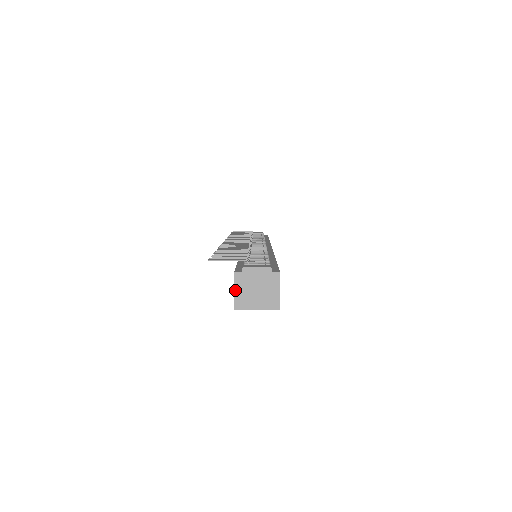
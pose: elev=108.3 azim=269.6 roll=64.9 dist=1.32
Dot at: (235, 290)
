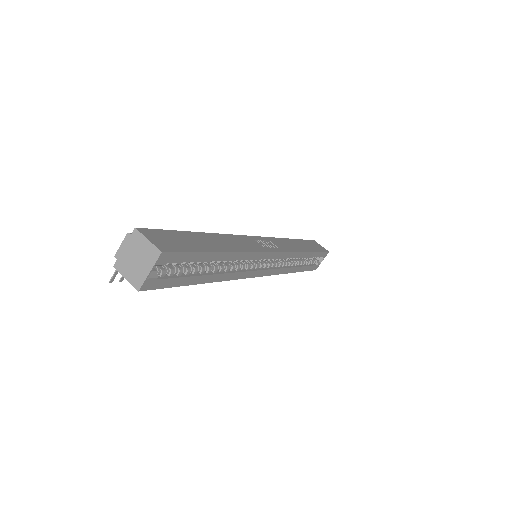
Dot at: (126, 278)
